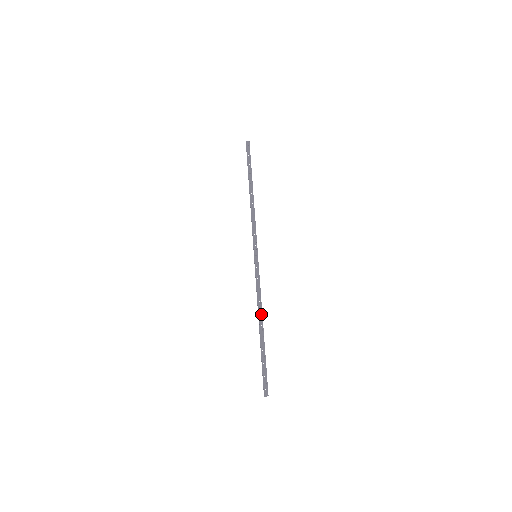
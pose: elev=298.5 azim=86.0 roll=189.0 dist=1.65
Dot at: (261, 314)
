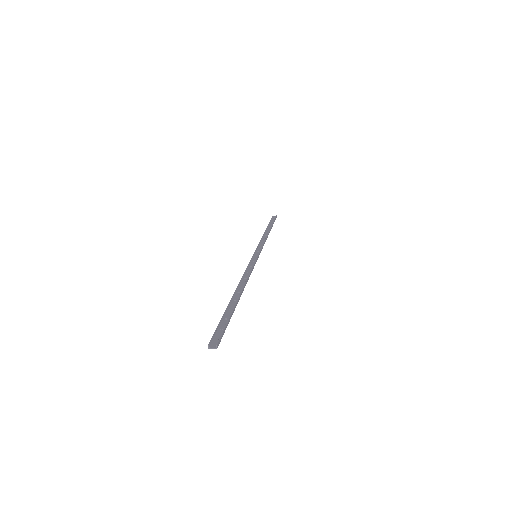
Dot at: (243, 285)
